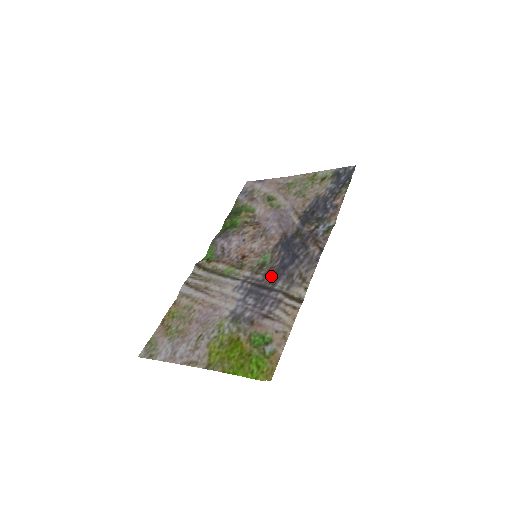
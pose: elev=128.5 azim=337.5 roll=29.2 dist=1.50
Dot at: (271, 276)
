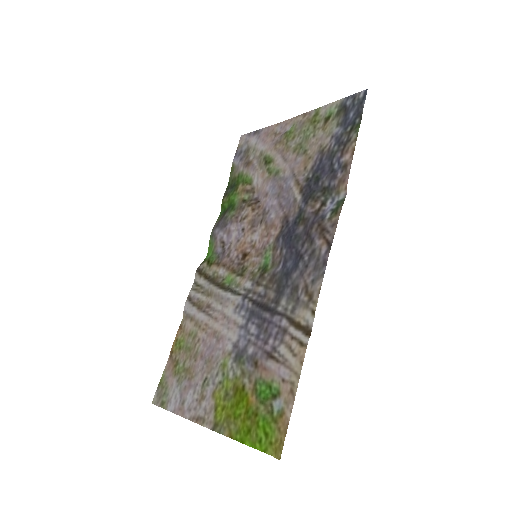
Dot at: (273, 289)
